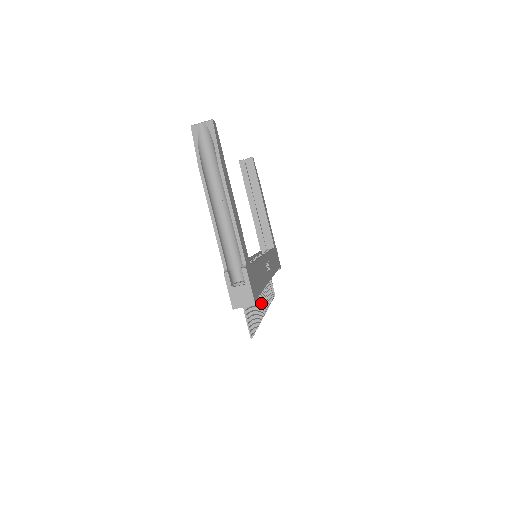
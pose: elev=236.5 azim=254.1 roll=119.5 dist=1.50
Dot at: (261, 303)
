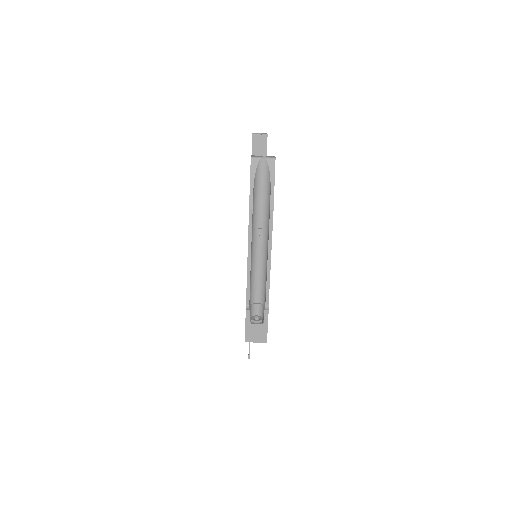
Dot at: occluded
